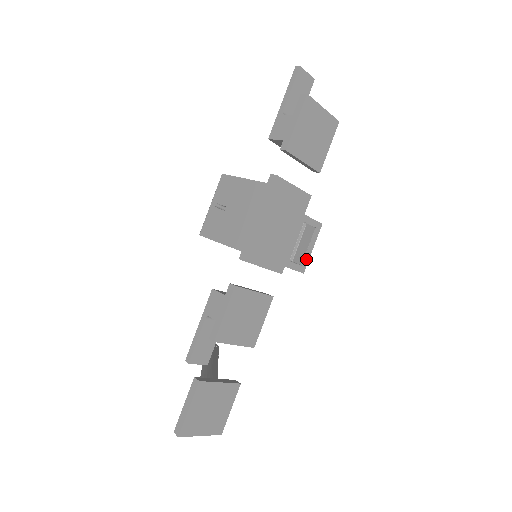
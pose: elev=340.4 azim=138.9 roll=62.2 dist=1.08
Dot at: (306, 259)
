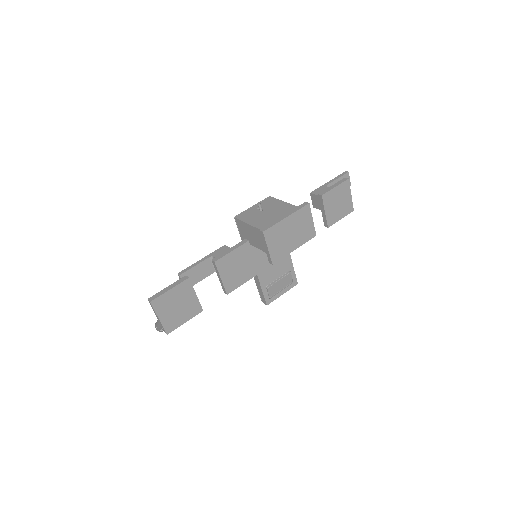
Dot at: (275, 297)
